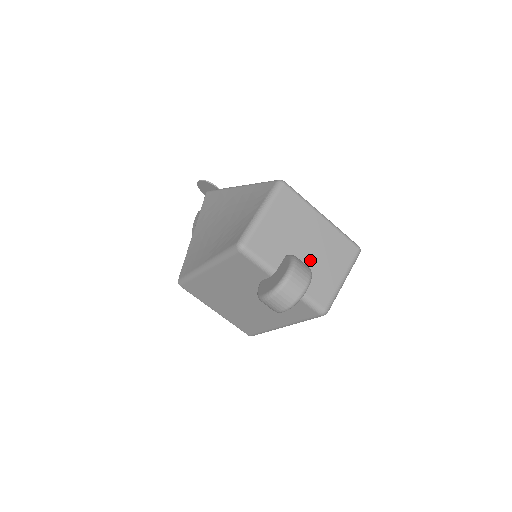
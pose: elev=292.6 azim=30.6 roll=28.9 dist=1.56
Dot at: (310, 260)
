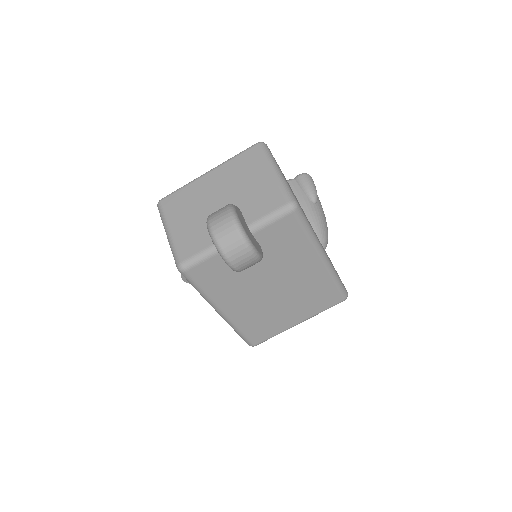
Dot at: (233, 201)
